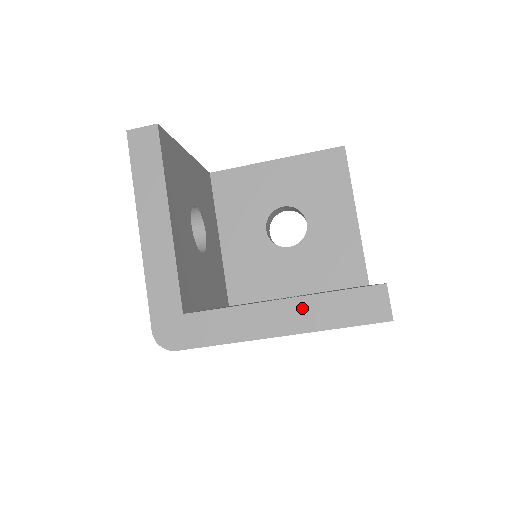
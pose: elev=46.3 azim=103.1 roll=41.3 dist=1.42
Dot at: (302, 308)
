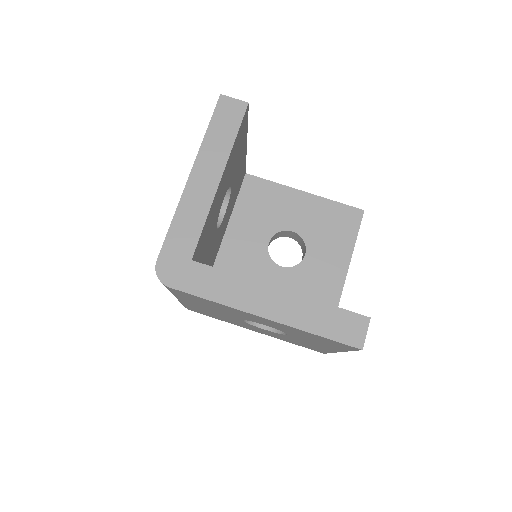
Dot at: (294, 304)
